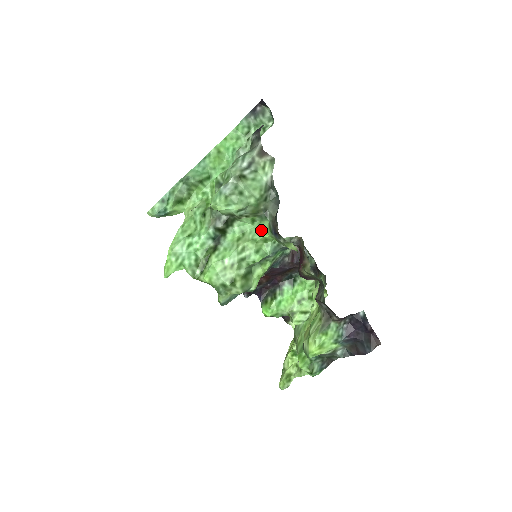
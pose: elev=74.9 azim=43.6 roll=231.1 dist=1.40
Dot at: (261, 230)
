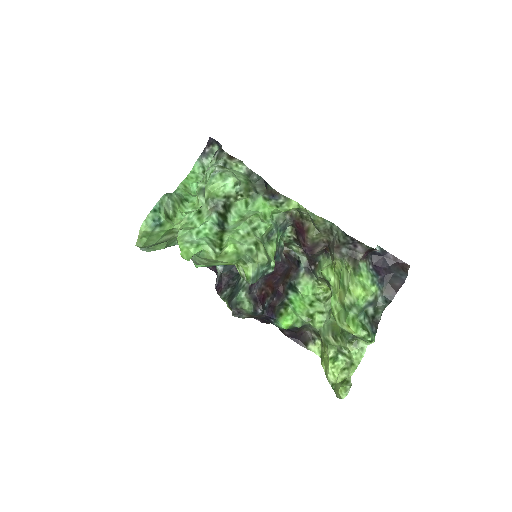
Dot at: (257, 208)
